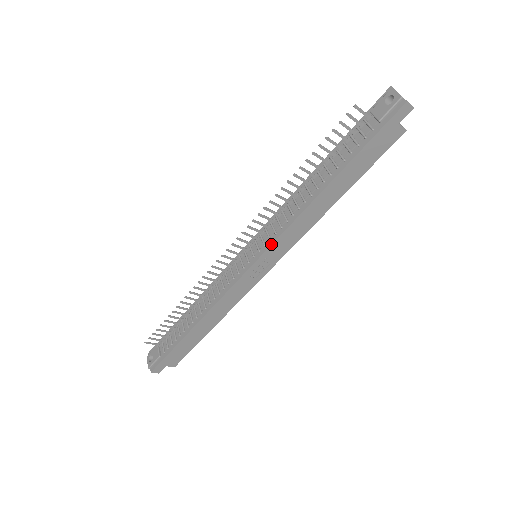
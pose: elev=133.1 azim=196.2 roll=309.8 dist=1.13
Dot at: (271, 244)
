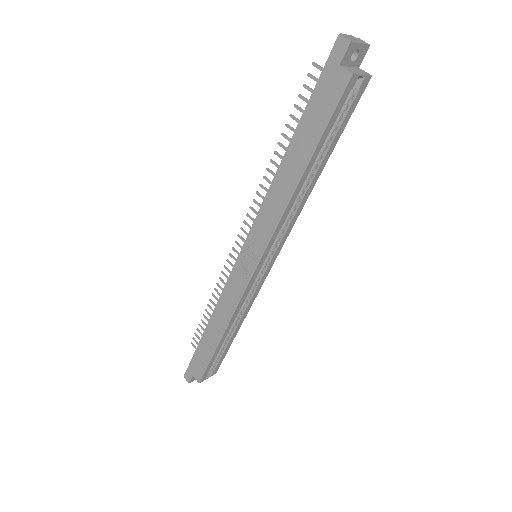
Dot at: (250, 230)
